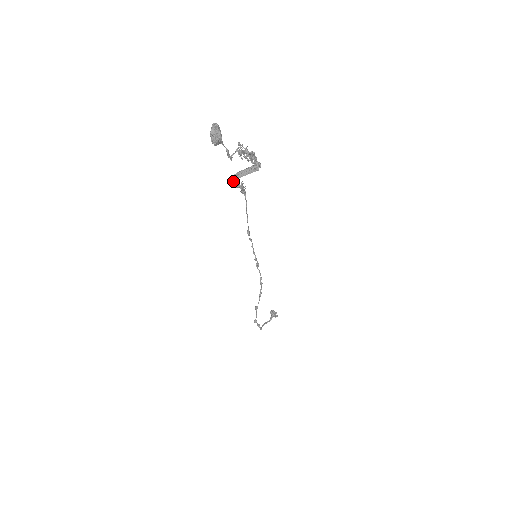
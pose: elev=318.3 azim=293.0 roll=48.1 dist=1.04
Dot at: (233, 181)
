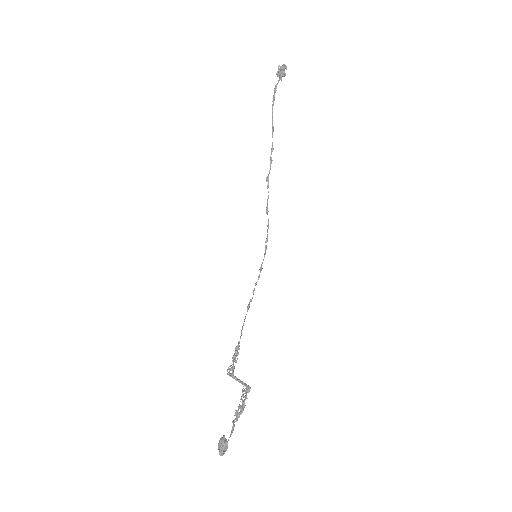
Dot at: (229, 368)
